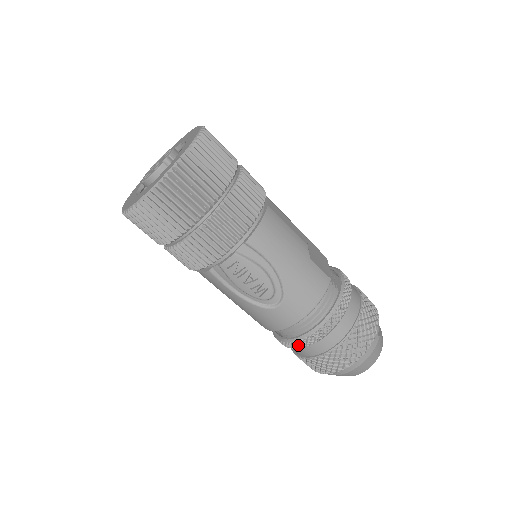
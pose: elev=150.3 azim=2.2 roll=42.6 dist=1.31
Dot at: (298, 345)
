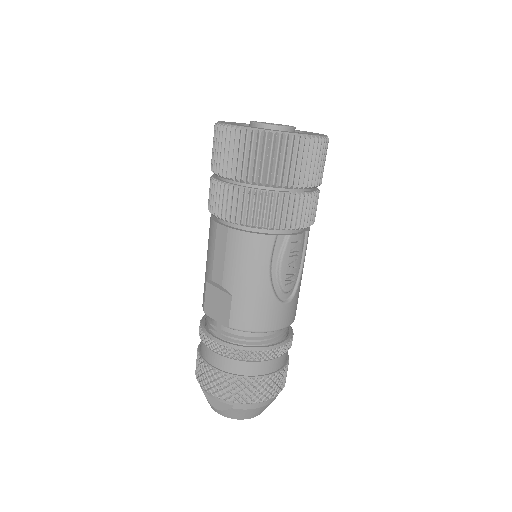
Dot at: (262, 356)
